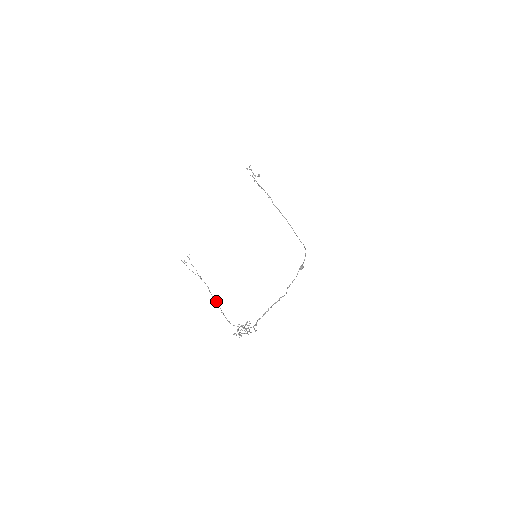
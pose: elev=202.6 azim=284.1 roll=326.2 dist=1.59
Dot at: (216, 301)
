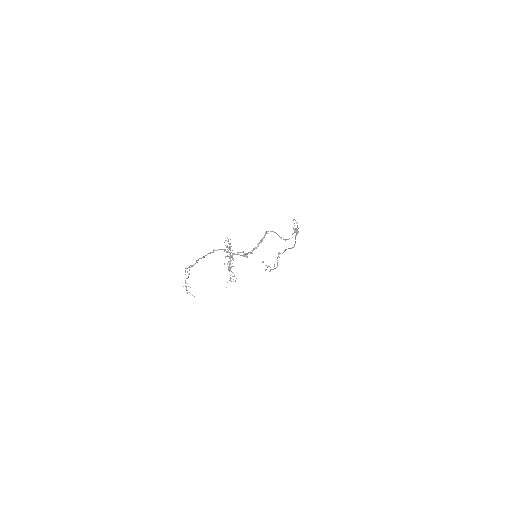
Dot at: (201, 258)
